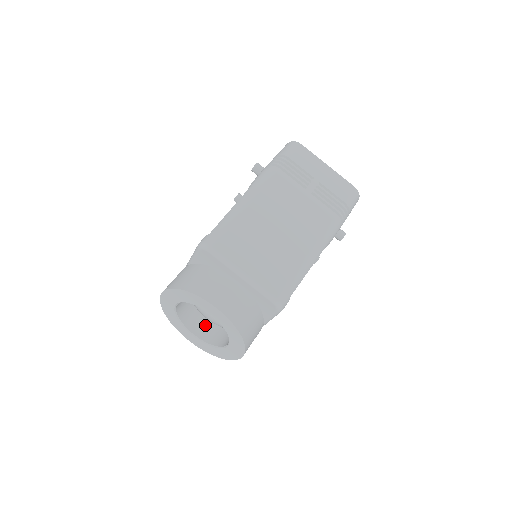
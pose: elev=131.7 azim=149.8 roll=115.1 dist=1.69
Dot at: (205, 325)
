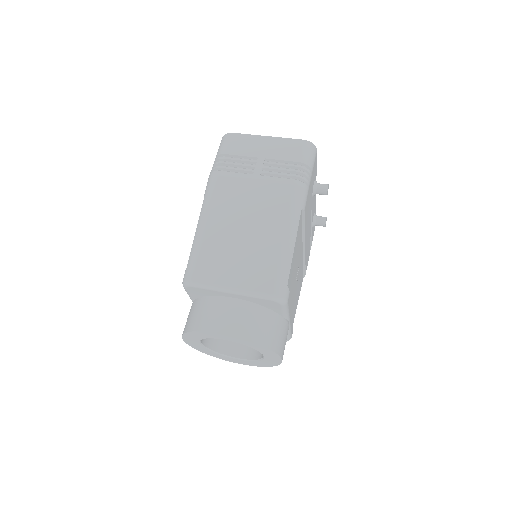
Dot at: occluded
